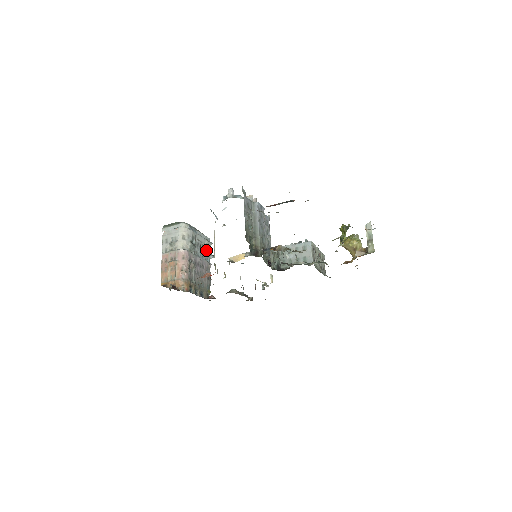
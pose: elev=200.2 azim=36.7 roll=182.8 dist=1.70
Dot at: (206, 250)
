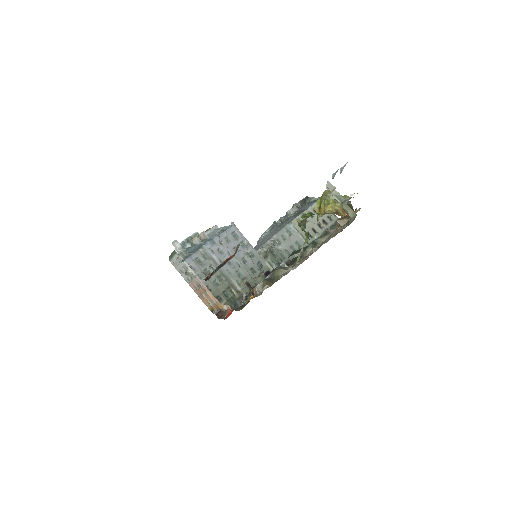
Dot at: occluded
